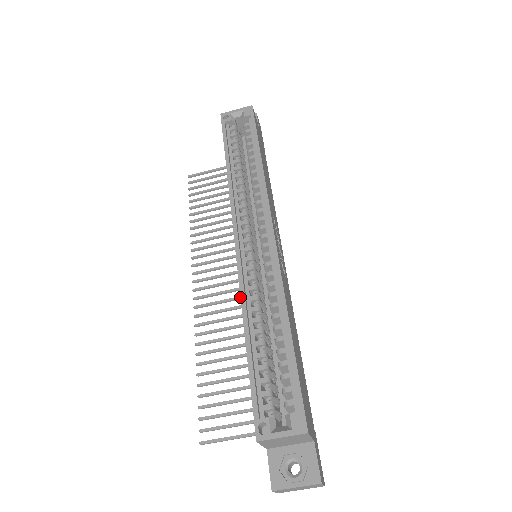
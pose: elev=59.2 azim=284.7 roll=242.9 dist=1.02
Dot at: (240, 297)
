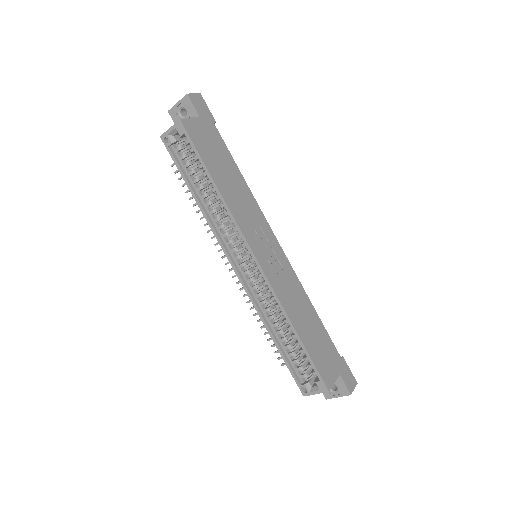
Dot at: occluded
